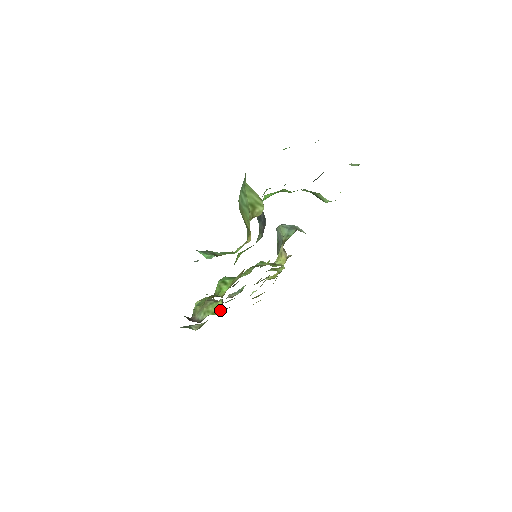
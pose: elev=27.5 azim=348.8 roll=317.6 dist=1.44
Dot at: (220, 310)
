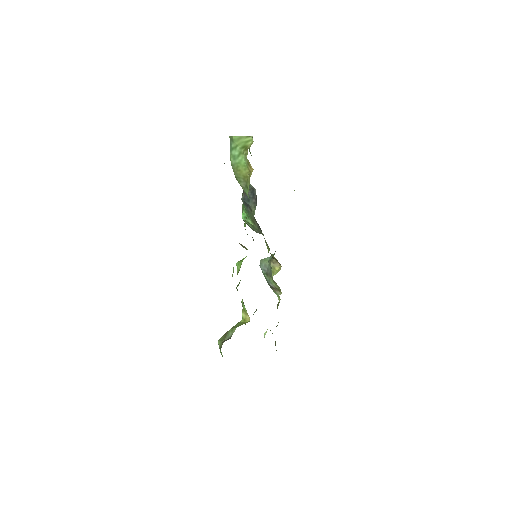
Dot at: (245, 322)
